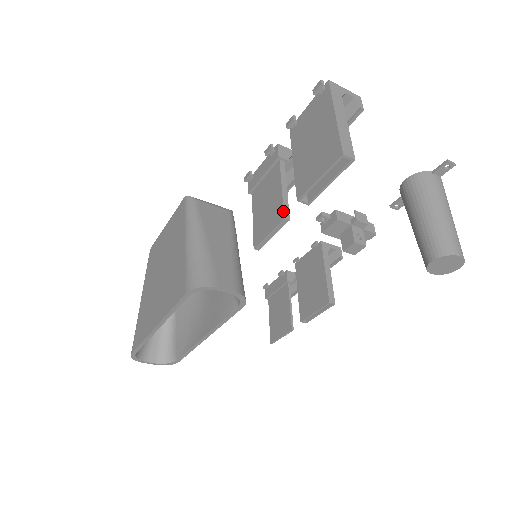
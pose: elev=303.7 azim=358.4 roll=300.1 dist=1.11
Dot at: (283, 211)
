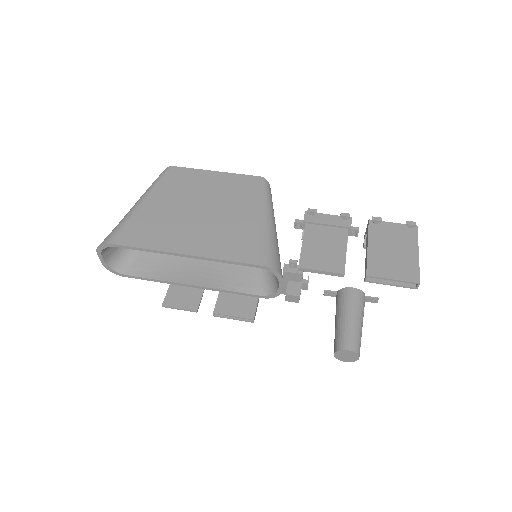
Dot at: occluded
